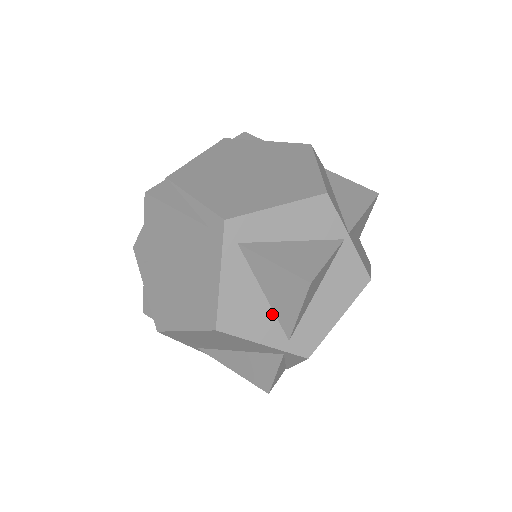
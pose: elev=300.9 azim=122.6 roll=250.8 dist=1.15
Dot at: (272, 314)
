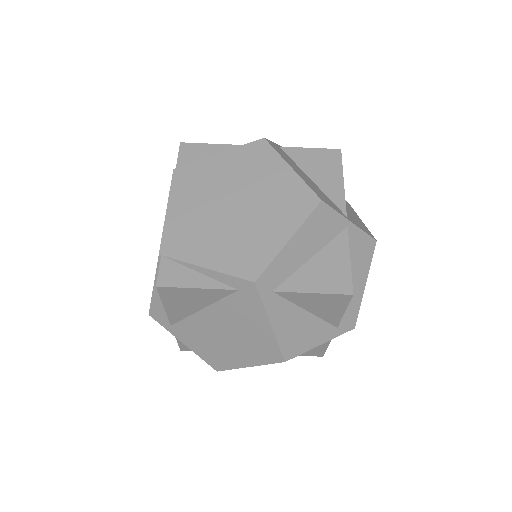
Dot at: (318, 320)
